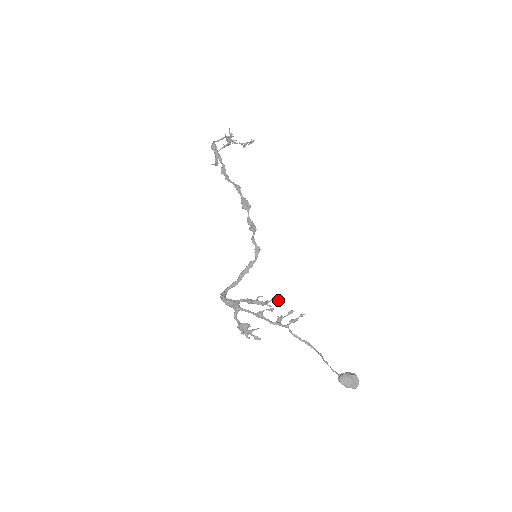
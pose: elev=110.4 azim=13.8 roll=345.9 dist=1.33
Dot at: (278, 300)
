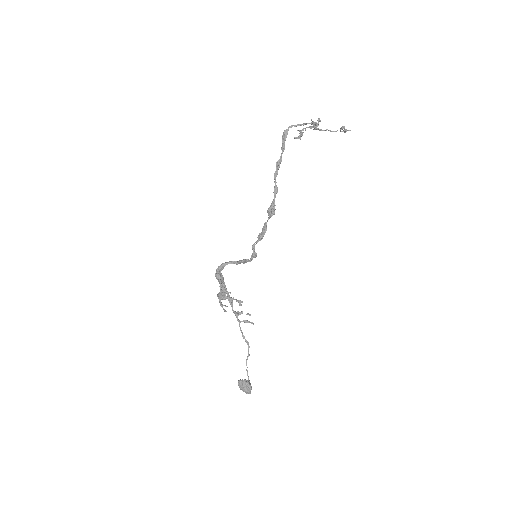
Dot at: (239, 304)
